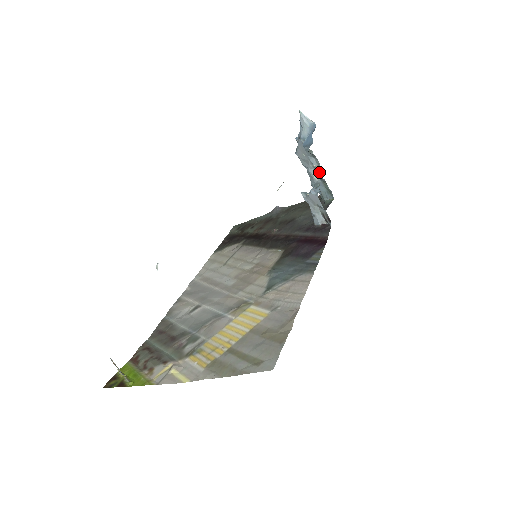
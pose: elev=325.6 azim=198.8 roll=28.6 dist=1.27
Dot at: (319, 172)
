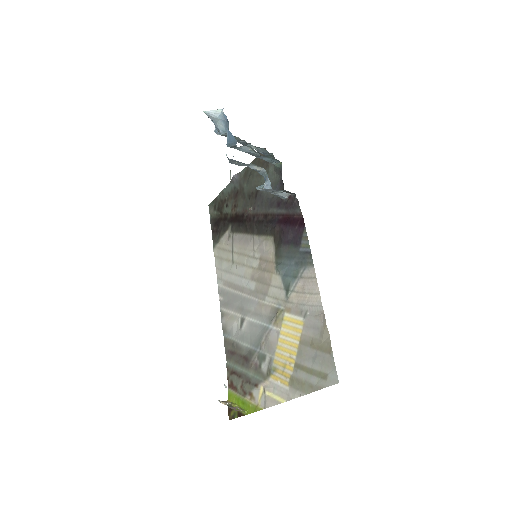
Dot at: (256, 153)
